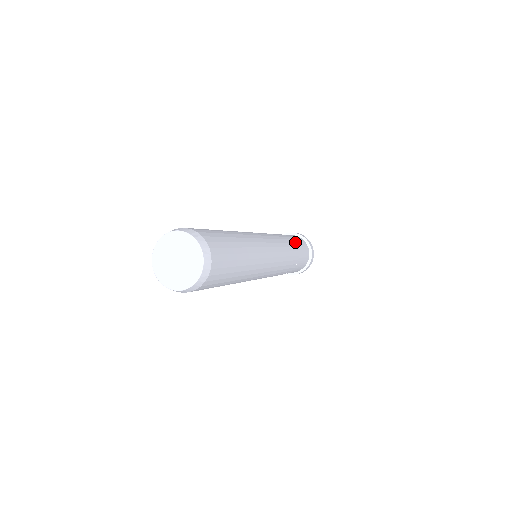
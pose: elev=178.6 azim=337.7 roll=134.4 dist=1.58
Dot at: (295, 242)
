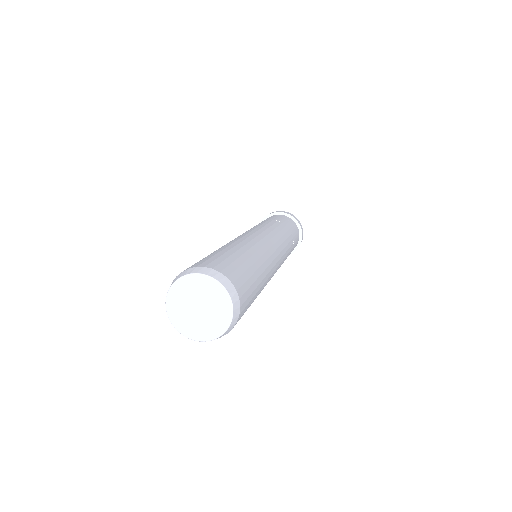
Dot at: (285, 225)
